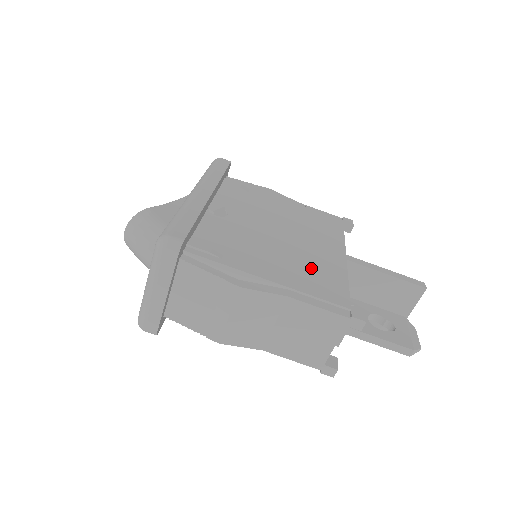
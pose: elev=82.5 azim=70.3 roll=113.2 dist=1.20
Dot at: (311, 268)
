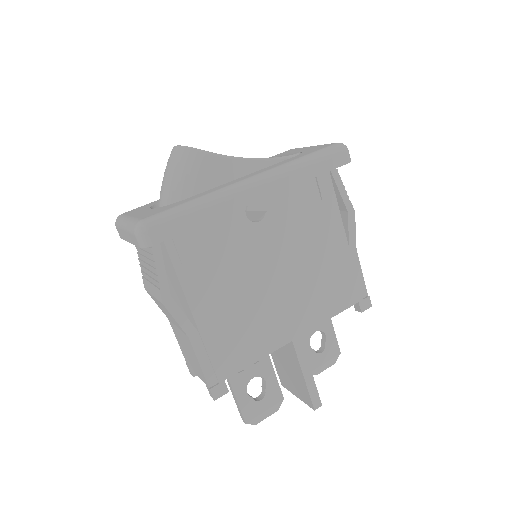
Dot at: (247, 328)
